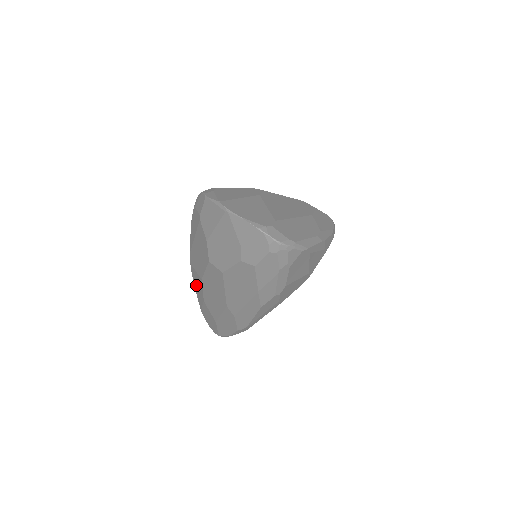
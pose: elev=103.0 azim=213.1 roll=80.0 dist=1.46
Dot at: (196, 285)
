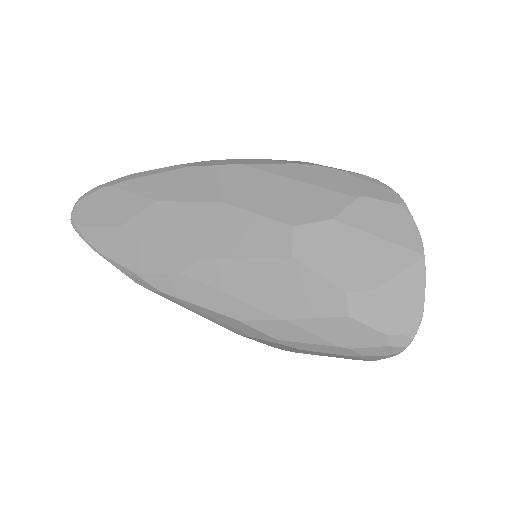
Dot at: (175, 178)
